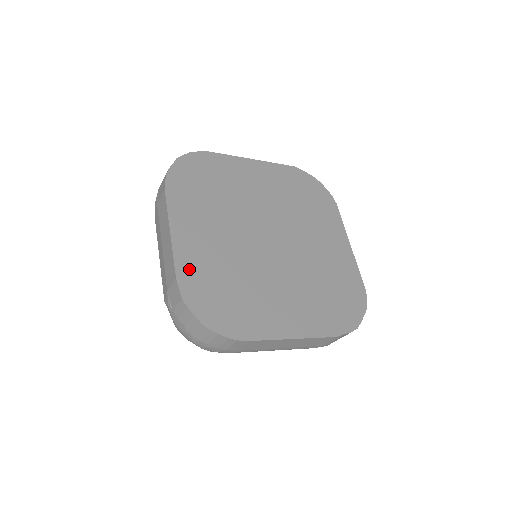
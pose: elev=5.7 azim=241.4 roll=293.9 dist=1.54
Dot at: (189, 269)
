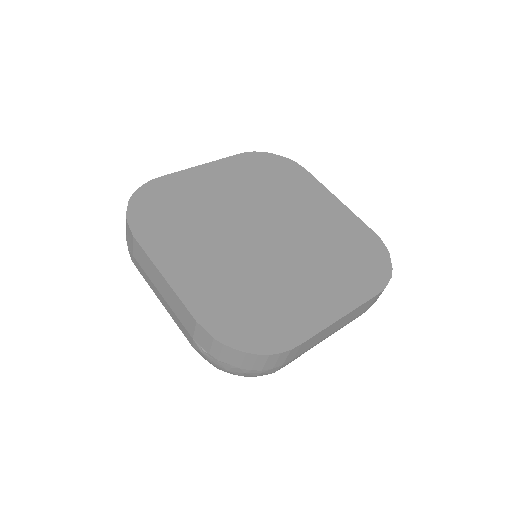
Dot at: (203, 303)
